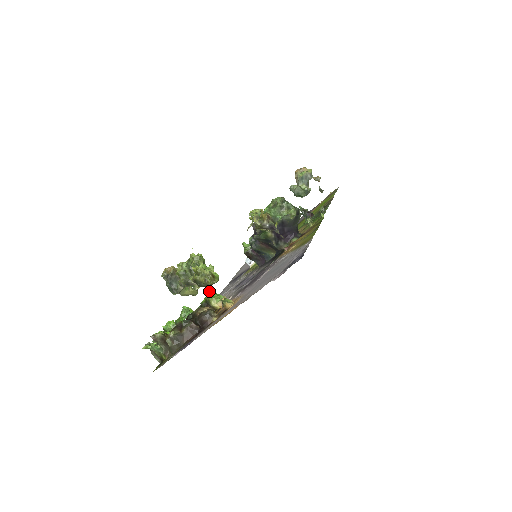
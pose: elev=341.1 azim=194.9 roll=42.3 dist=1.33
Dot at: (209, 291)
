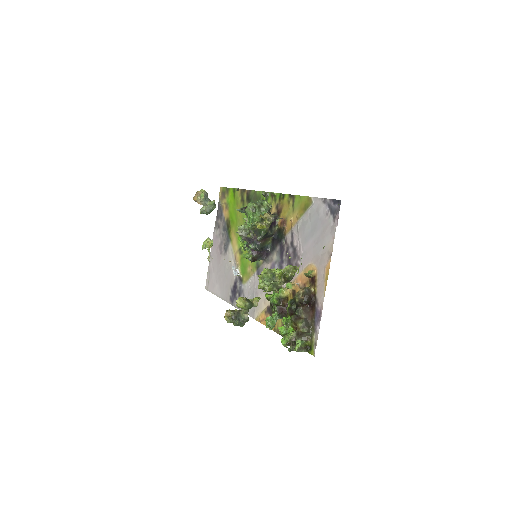
Dot at: (267, 296)
